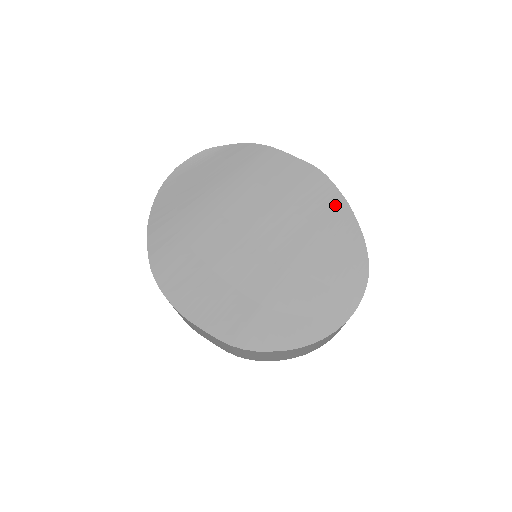
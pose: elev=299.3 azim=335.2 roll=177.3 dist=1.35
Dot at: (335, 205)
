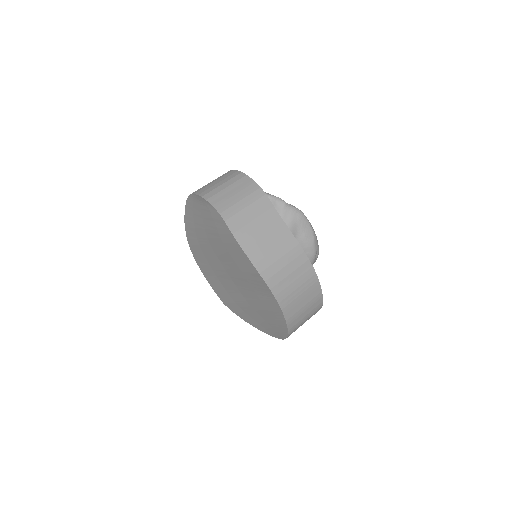
Dot at: (270, 299)
